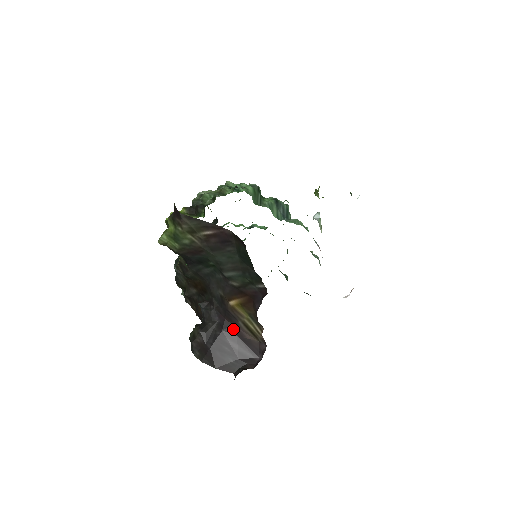
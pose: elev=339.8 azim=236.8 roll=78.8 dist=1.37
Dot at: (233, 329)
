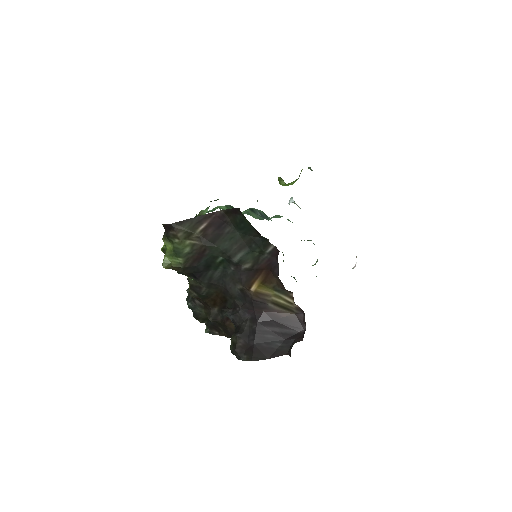
Dot at: (266, 316)
